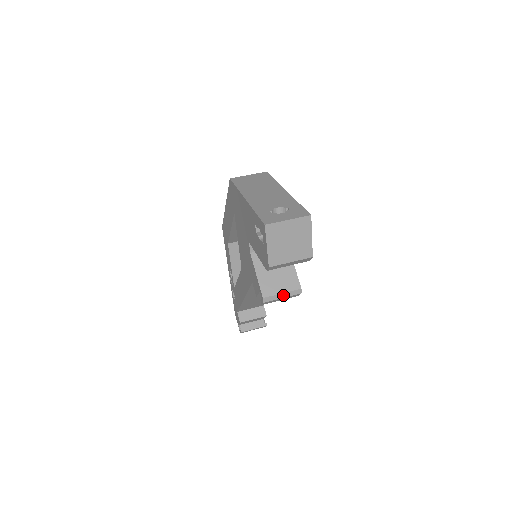
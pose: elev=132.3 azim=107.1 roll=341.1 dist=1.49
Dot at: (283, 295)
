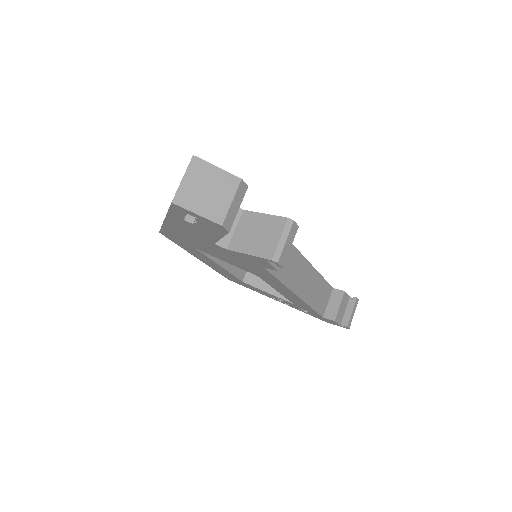
Dot at: (283, 239)
